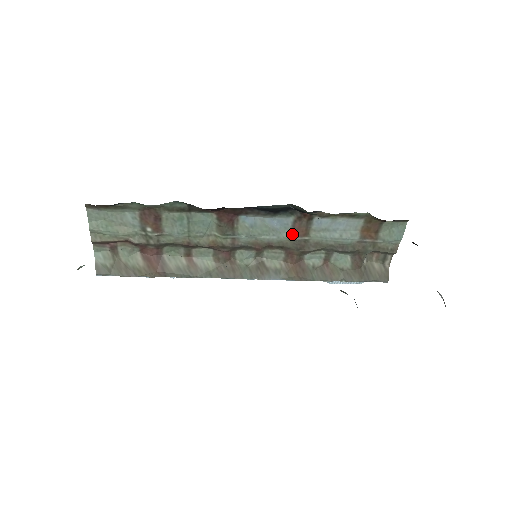
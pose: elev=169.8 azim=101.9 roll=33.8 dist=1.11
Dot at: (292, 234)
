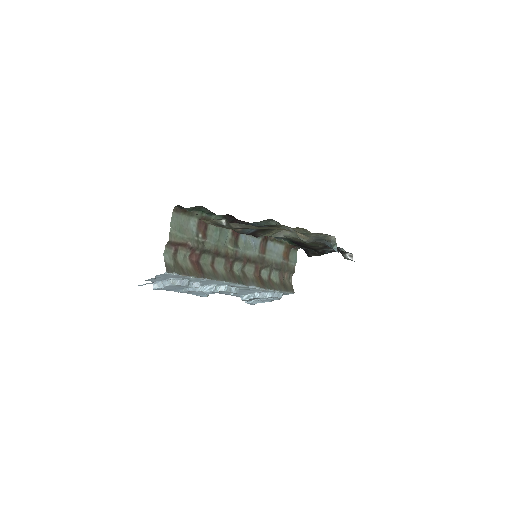
Dot at: (259, 252)
